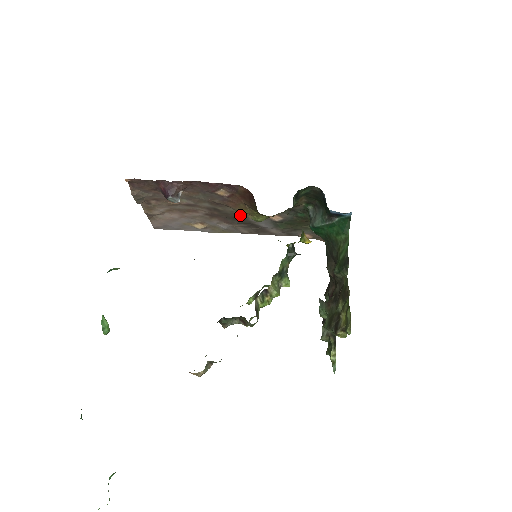
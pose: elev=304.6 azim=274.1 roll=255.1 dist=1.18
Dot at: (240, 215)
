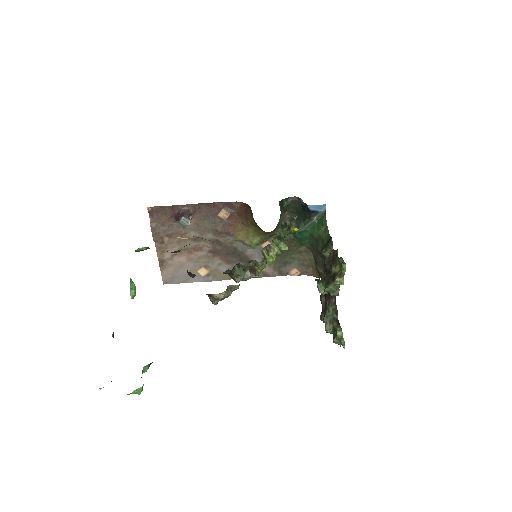
Dot at: (238, 248)
